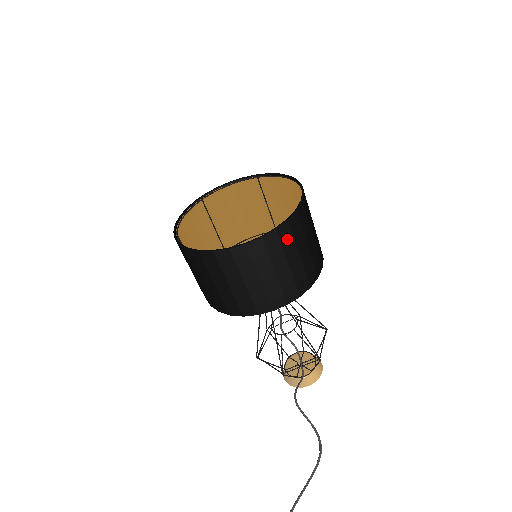
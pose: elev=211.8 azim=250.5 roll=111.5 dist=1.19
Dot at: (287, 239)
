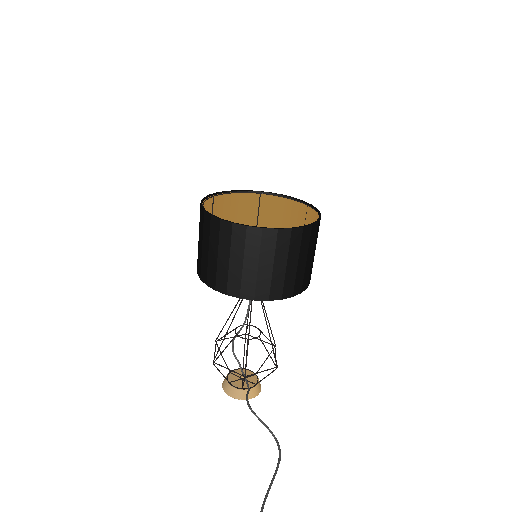
Dot at: (313, 237)
